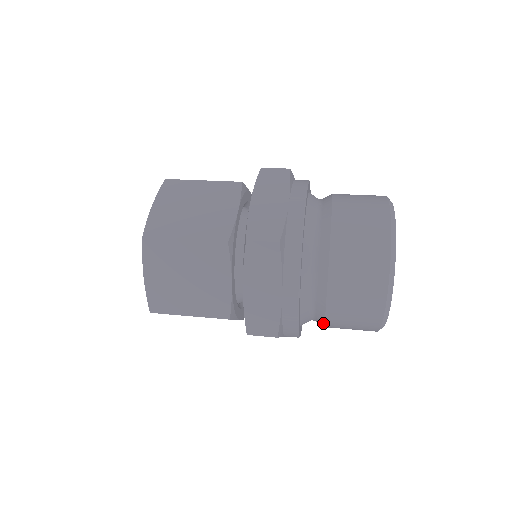
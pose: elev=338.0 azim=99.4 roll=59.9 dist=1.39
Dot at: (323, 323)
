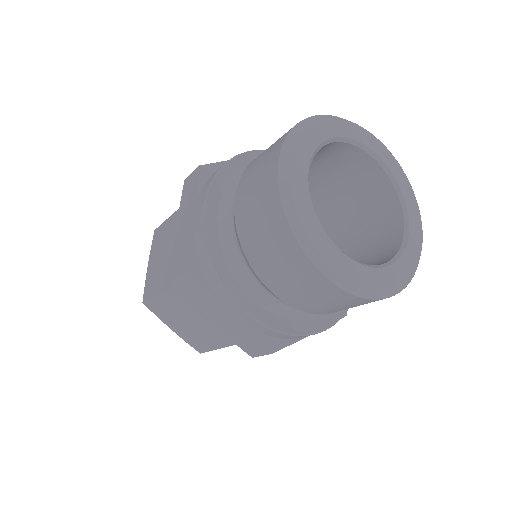
Dot at: (321, 313)
